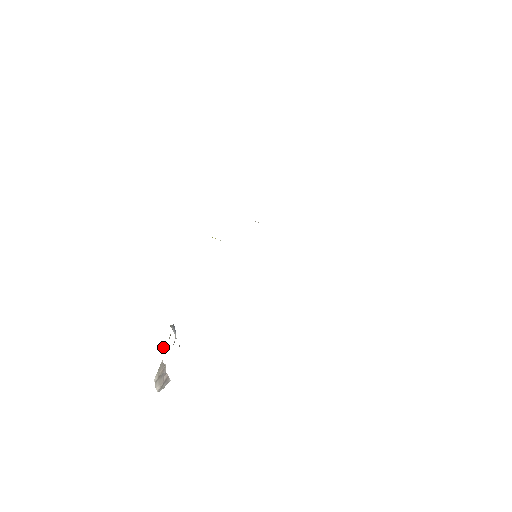
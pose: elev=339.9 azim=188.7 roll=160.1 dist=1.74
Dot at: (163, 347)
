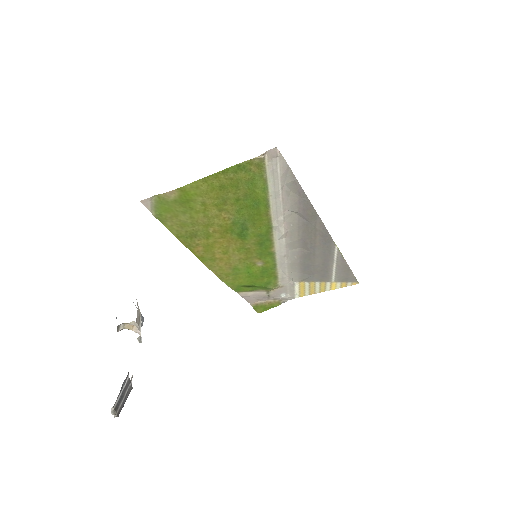
Dot at: occluded
